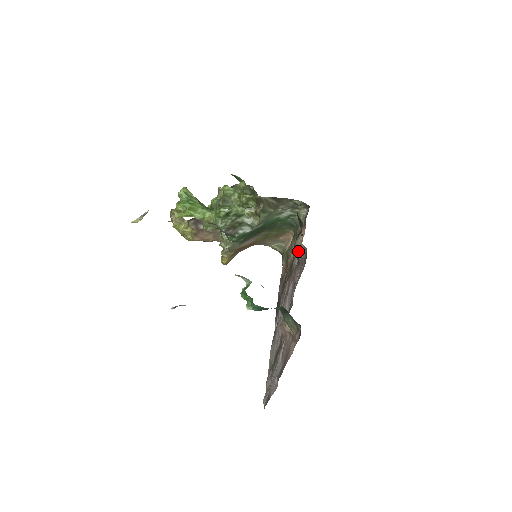
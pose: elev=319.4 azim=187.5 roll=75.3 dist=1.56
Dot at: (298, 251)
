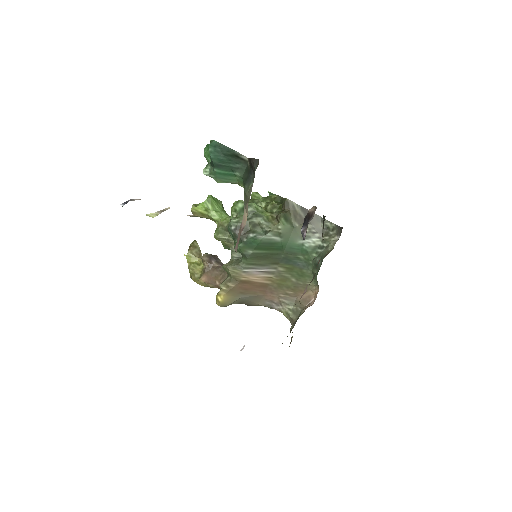
Dot at: (306, 220)
